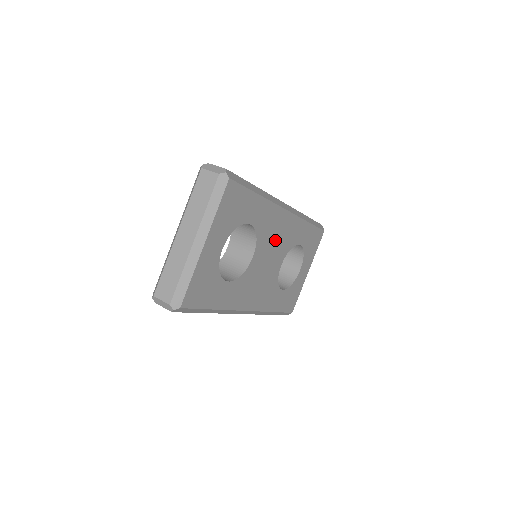
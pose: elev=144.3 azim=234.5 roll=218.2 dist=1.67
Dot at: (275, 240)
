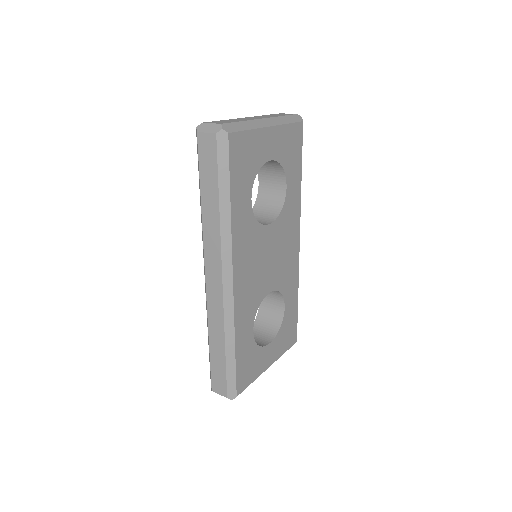
Dot at: (282, 250)
